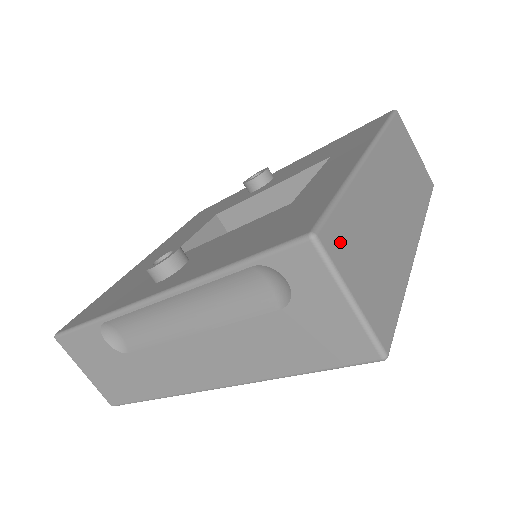
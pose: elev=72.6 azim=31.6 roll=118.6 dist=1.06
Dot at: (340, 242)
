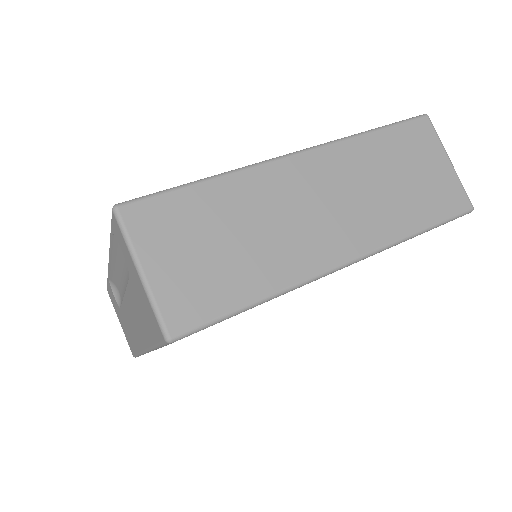
Dot at: (157, 221)
